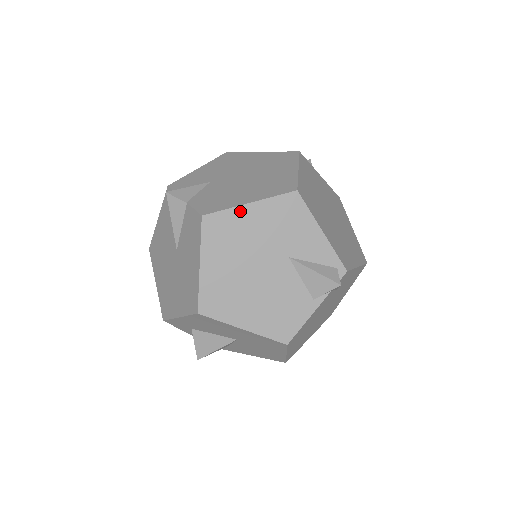
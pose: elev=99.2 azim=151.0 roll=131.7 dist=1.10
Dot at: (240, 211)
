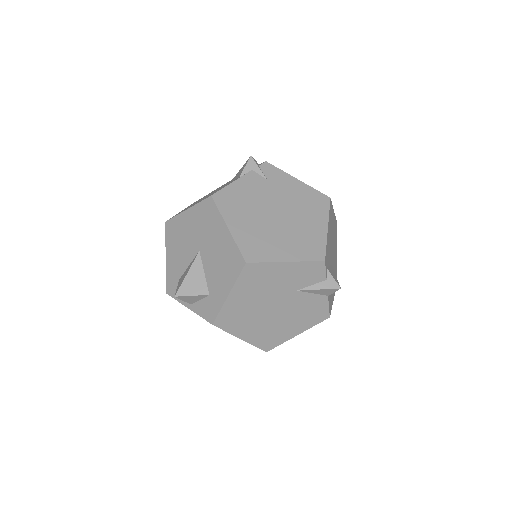
Dot at: occluded
